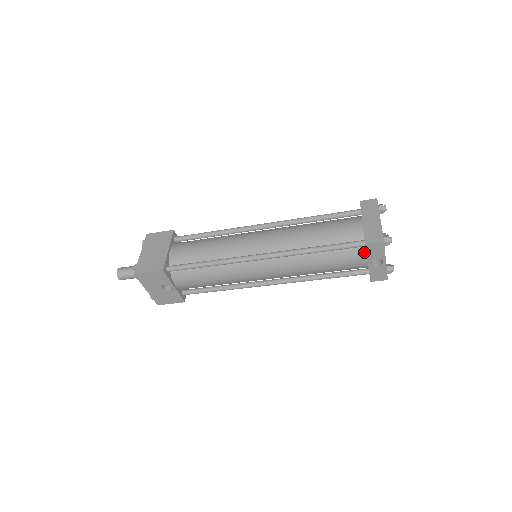
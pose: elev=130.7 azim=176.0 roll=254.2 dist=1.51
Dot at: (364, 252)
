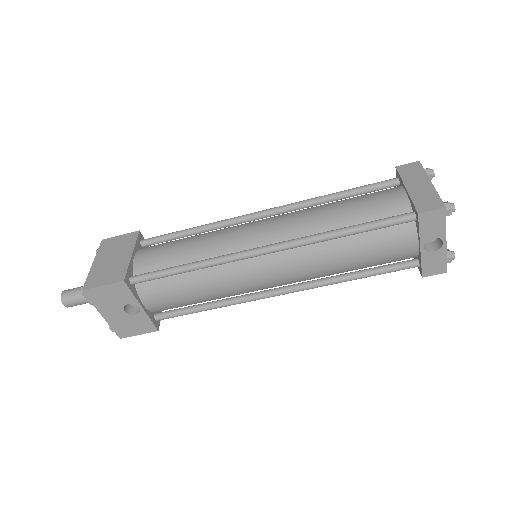
Dot at: (414, 230)
